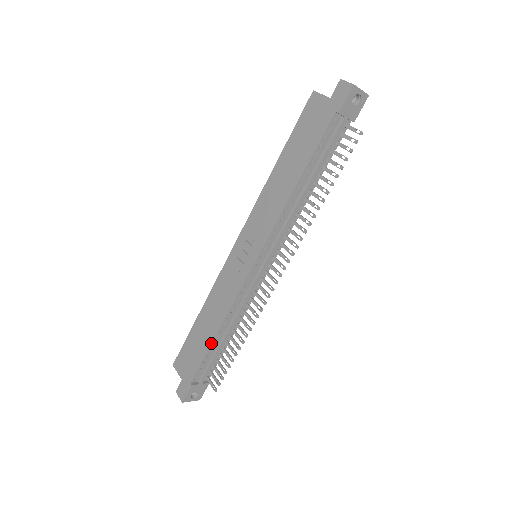
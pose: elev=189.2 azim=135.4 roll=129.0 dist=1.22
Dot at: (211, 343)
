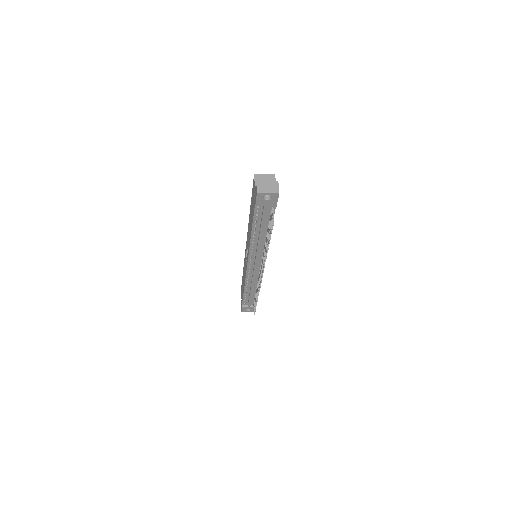
Dot at: (243, 292)
